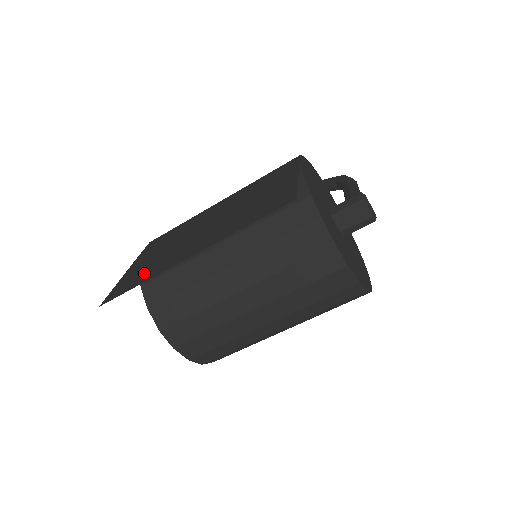
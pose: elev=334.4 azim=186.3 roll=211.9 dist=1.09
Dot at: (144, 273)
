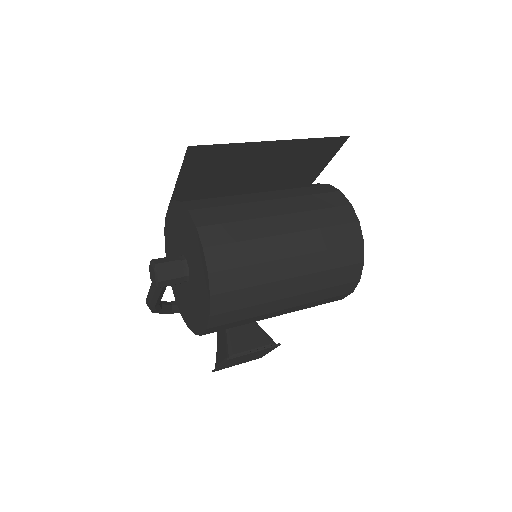
Dot at: (220, 158)
